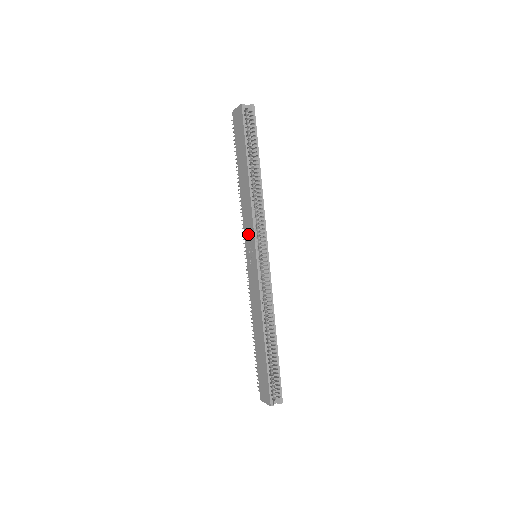
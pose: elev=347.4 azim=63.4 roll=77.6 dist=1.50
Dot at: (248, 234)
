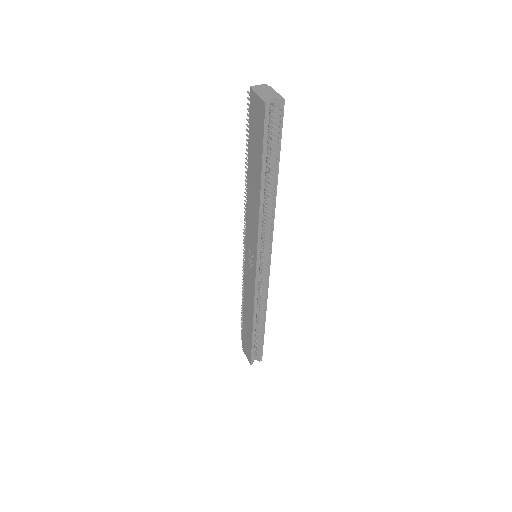
Dot at: (250, 240)
